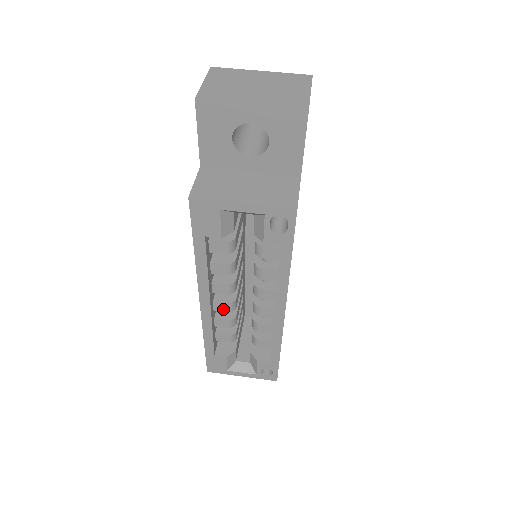
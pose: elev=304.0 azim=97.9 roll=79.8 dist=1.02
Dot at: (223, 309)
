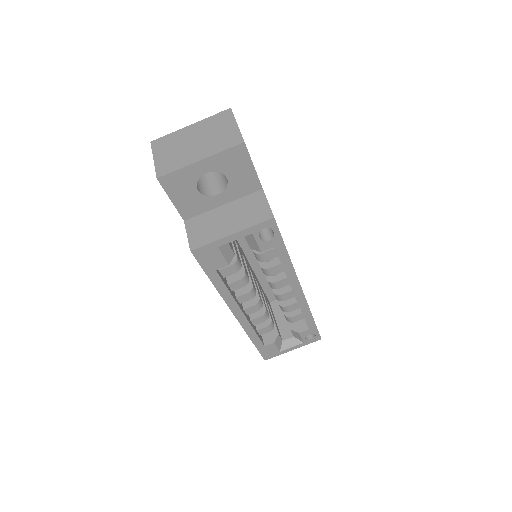
Dot at: (254, 311)
